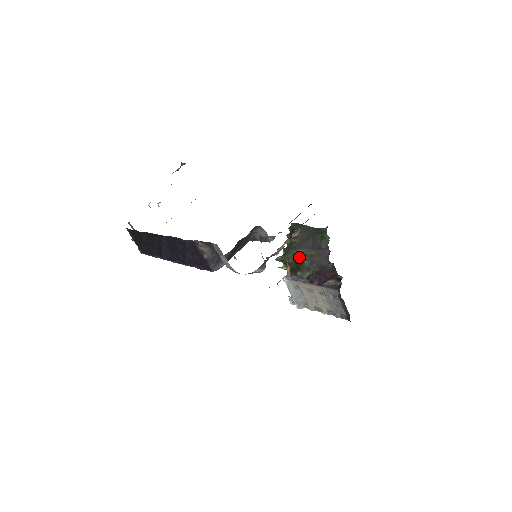
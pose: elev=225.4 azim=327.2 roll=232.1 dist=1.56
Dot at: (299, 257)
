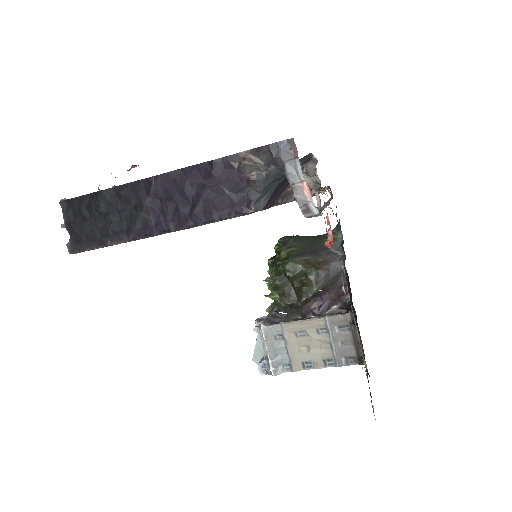
Dot at: (304, 266)
